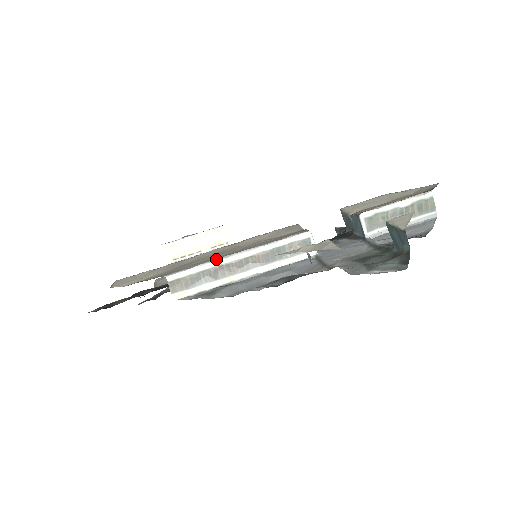
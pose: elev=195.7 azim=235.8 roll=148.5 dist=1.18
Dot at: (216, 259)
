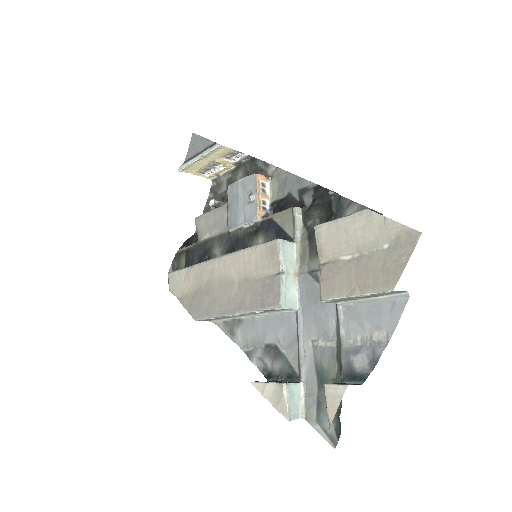
Dot at: (220, 316)
